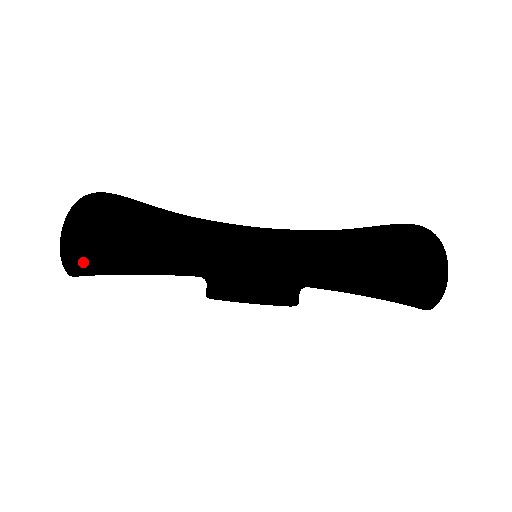
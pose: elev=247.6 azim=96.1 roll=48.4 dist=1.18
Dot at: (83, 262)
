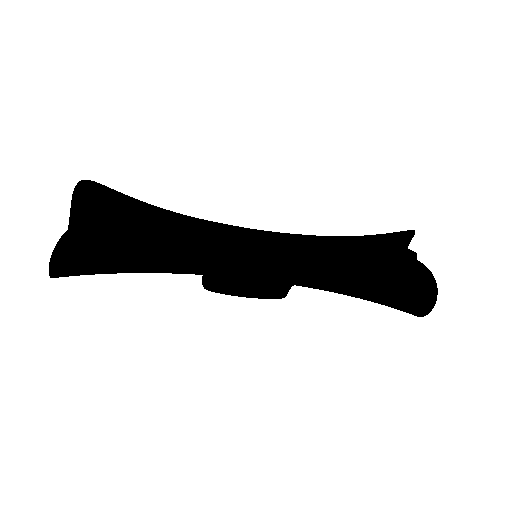
Dot at: occluded
